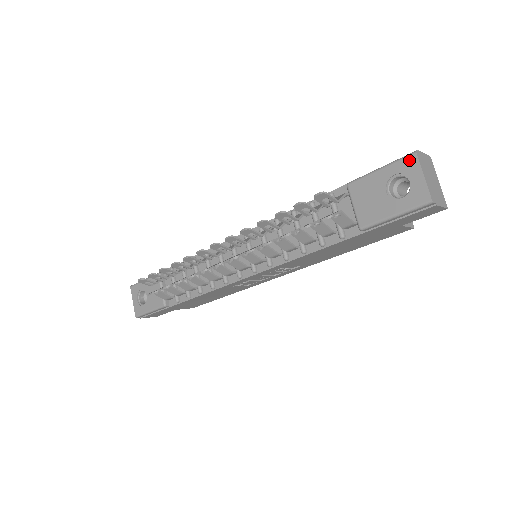
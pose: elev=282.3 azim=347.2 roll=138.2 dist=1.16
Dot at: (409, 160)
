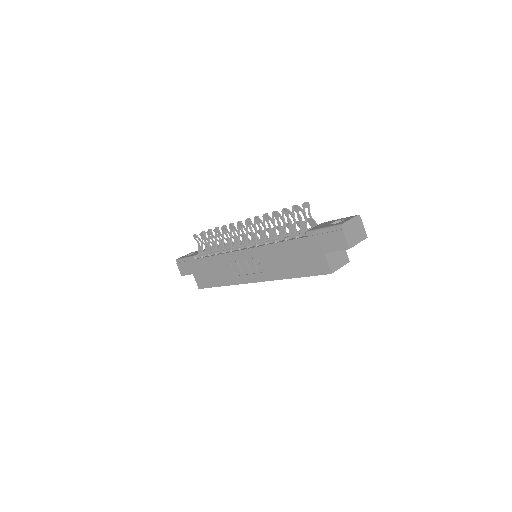
Dot at: (353, 216)
